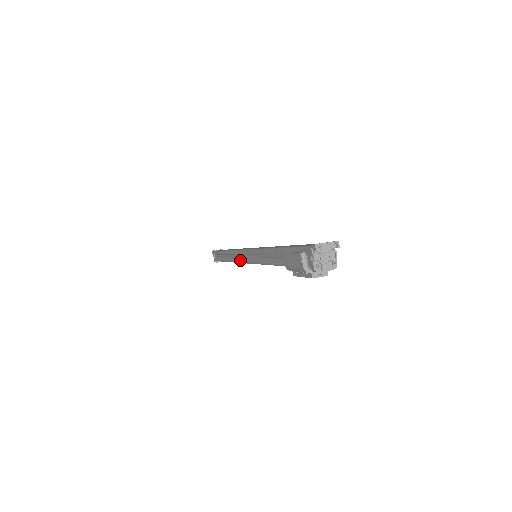
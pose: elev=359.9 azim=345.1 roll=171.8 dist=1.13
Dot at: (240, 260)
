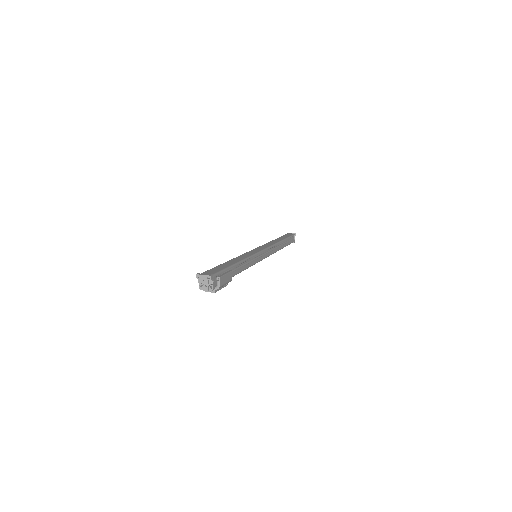
Dot at: occluded
